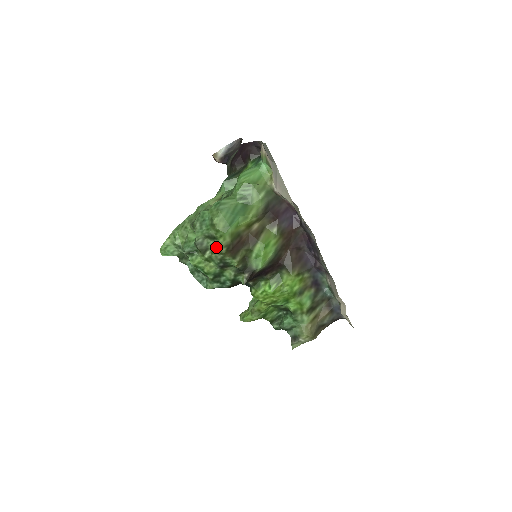
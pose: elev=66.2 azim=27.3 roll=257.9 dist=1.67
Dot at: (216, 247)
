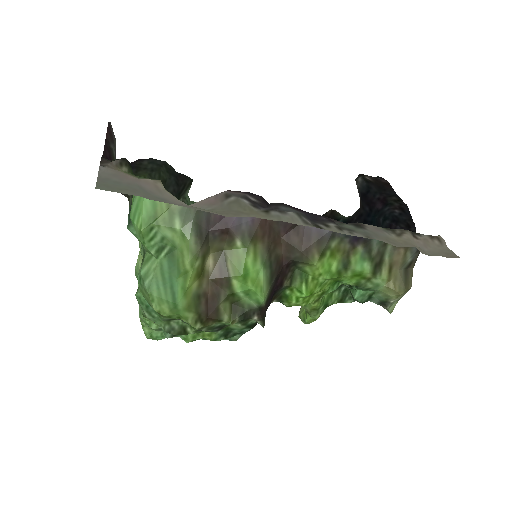
Dot at: occluded
